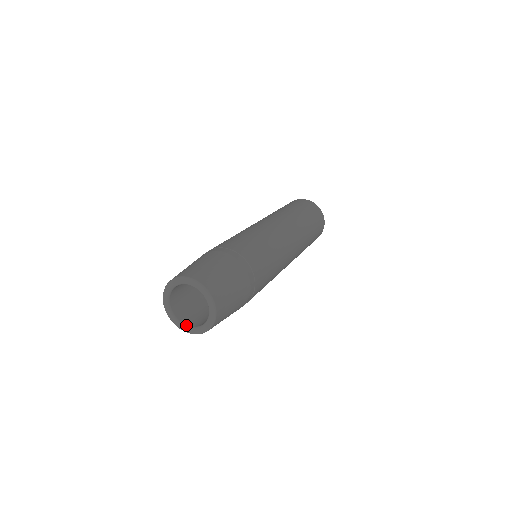
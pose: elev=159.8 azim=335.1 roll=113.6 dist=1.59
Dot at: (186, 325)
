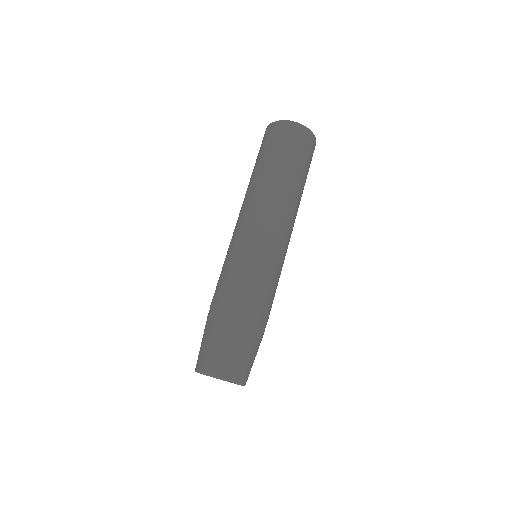
Dot at: (232, 382)
